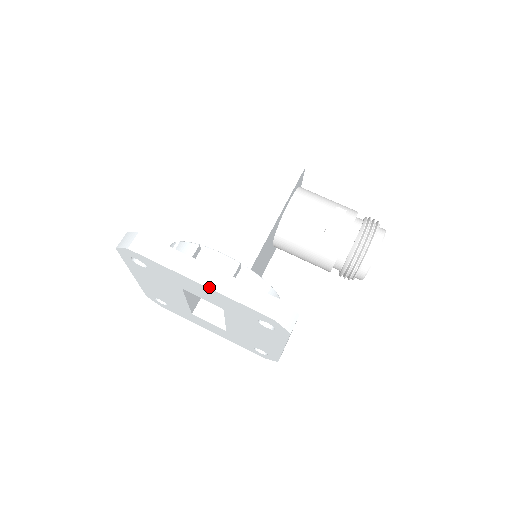
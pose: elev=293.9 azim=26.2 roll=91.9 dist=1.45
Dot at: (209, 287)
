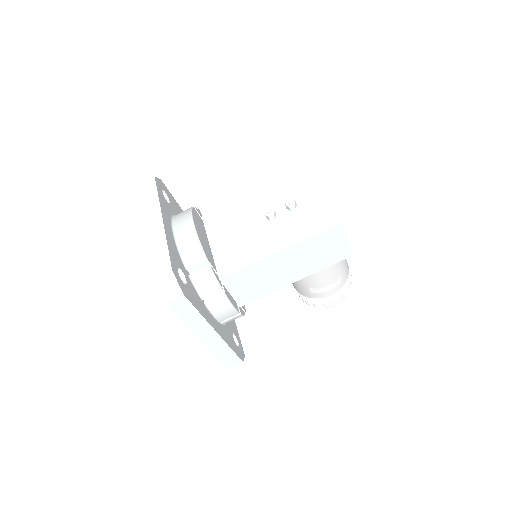
Dot at: (206, 344)
